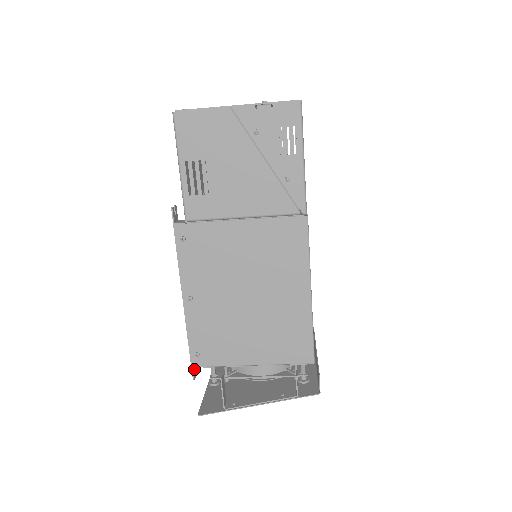
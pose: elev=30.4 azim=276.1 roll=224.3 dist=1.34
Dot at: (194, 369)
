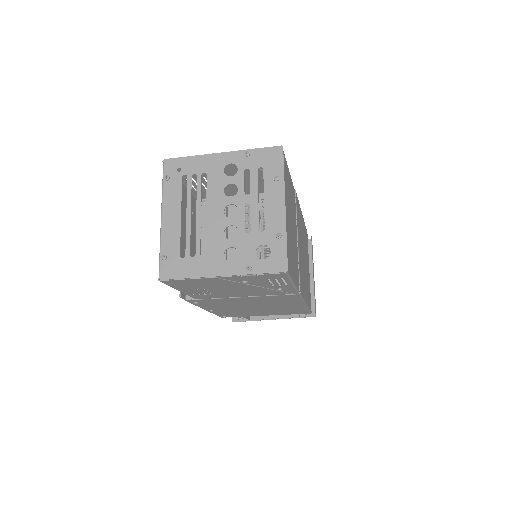
Dot at: occluded
